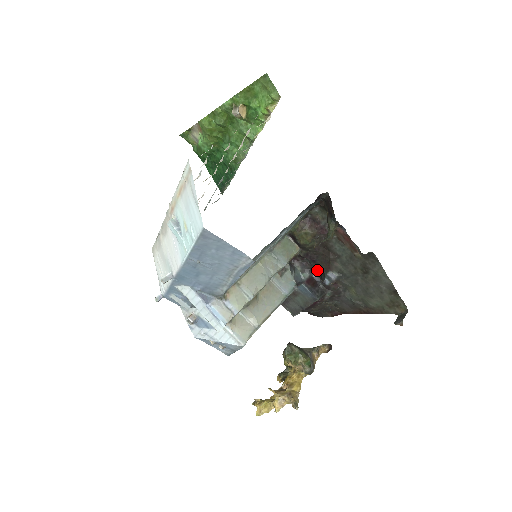
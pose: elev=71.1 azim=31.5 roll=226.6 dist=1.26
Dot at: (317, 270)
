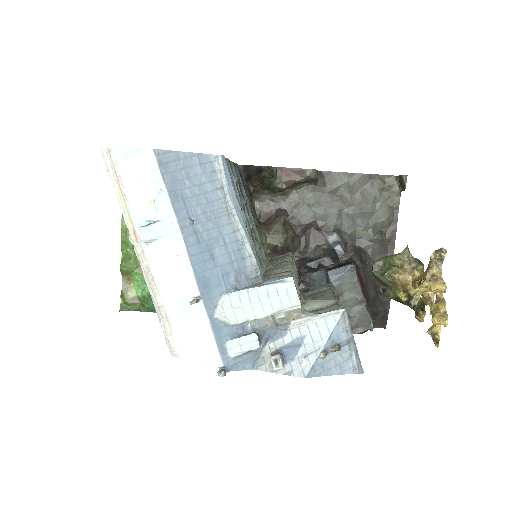
Dot at: (325, 261)
